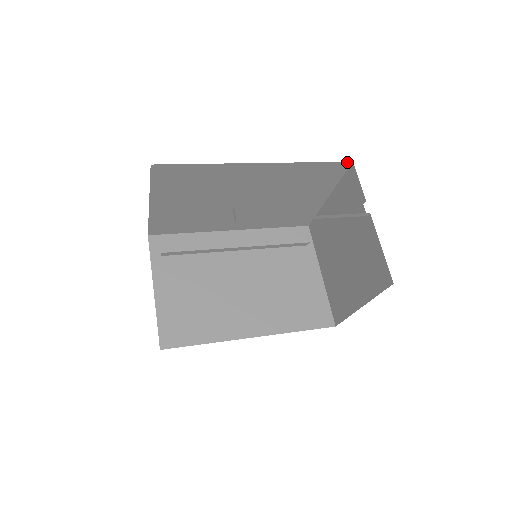
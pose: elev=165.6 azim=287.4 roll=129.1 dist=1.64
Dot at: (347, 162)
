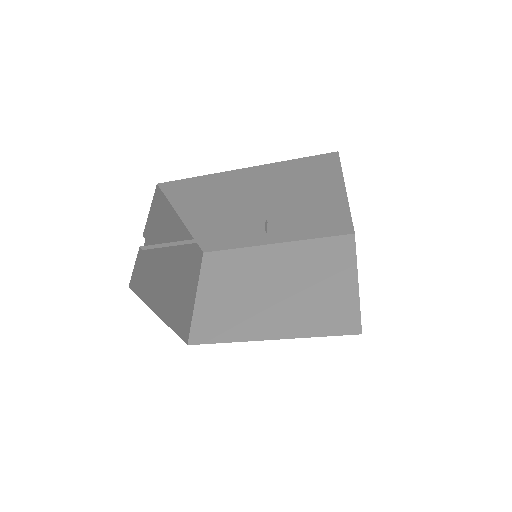
Dot at: (332, 153)
